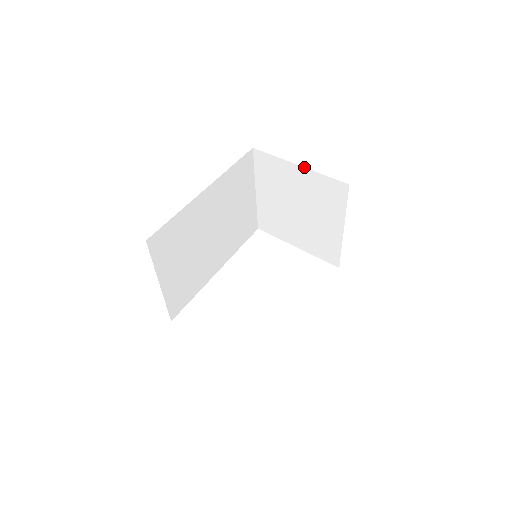
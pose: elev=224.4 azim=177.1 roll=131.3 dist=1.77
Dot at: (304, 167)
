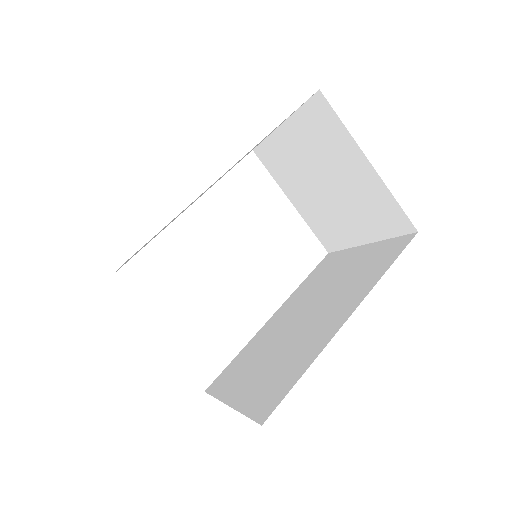
Dot at: occluded
